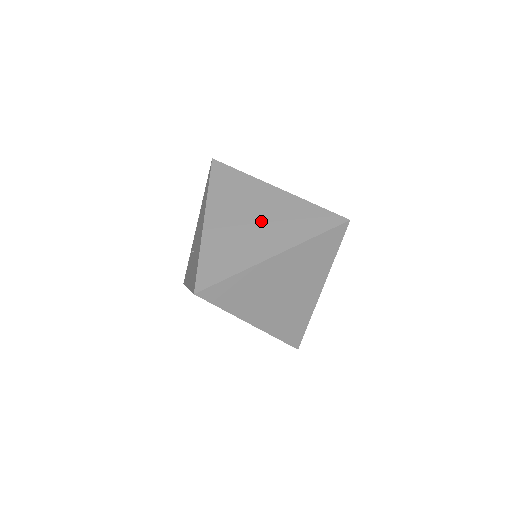
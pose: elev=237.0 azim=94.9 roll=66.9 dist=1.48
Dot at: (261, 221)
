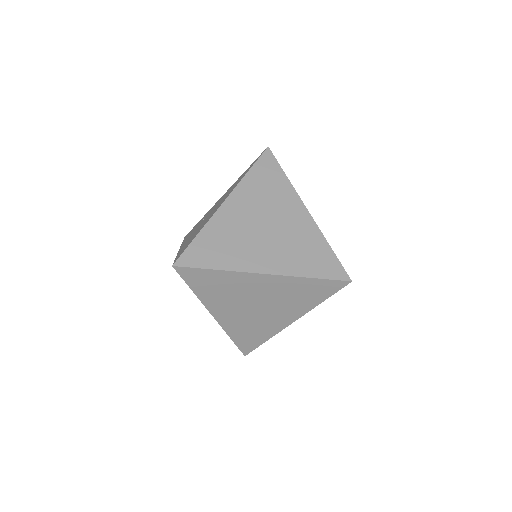
Dot at: (273, 234)
